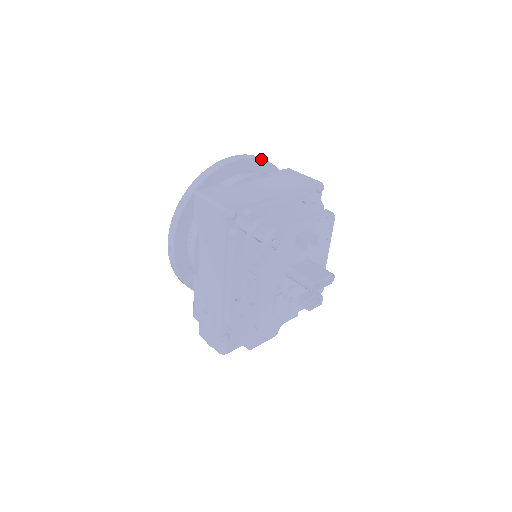
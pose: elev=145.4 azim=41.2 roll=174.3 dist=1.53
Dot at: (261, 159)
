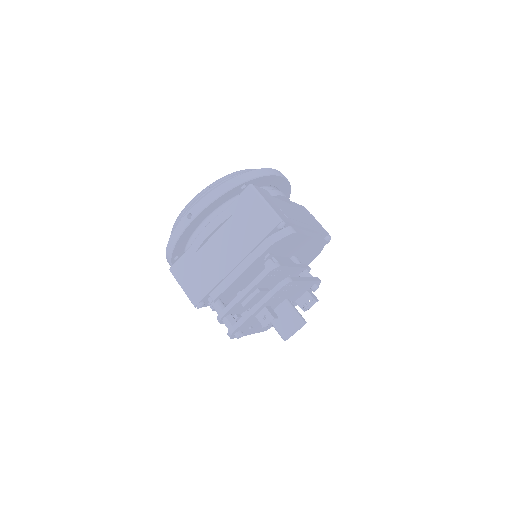
Dot at: (214, 201)
